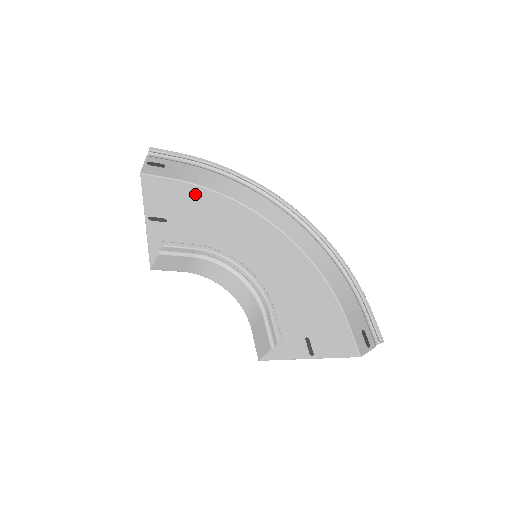
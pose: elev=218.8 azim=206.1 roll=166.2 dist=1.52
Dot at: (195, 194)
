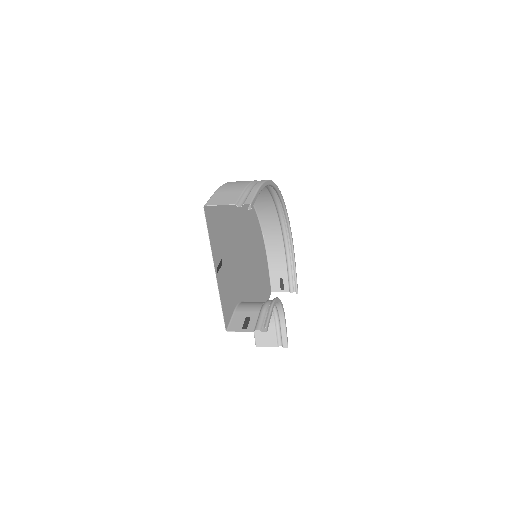
Dot at: occluded
